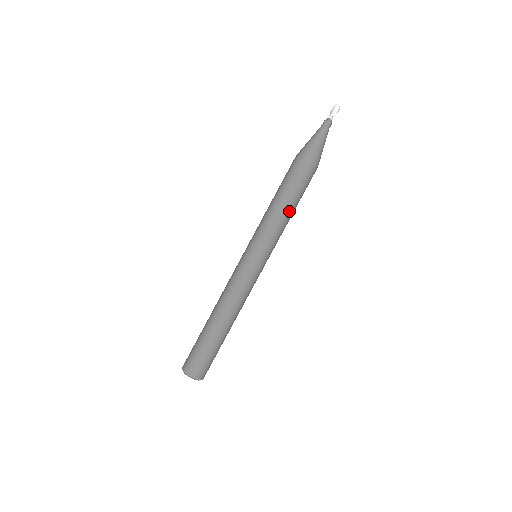
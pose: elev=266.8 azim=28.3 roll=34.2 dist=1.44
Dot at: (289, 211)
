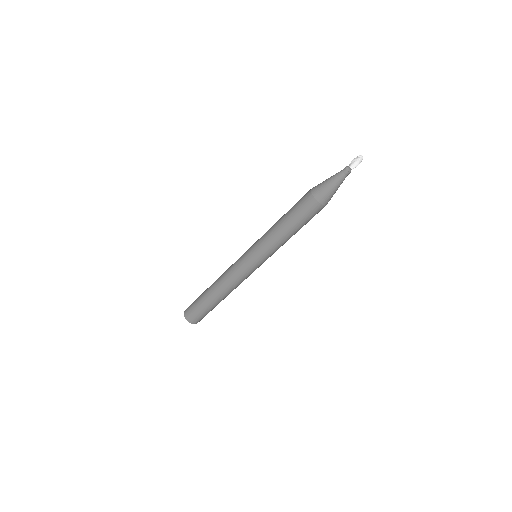
Dot at: occluded
